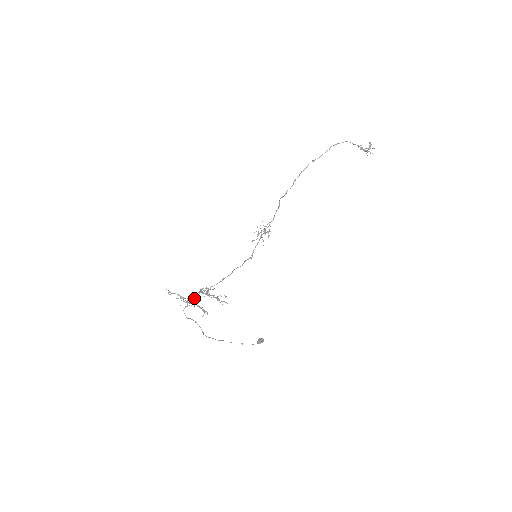
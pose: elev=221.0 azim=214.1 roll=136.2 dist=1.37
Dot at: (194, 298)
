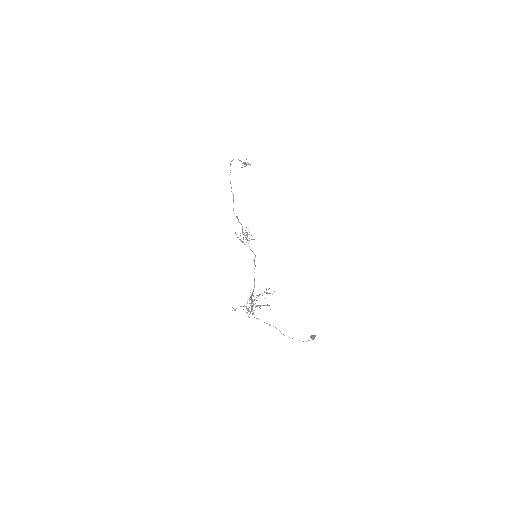
Dot at: (252, 301)
